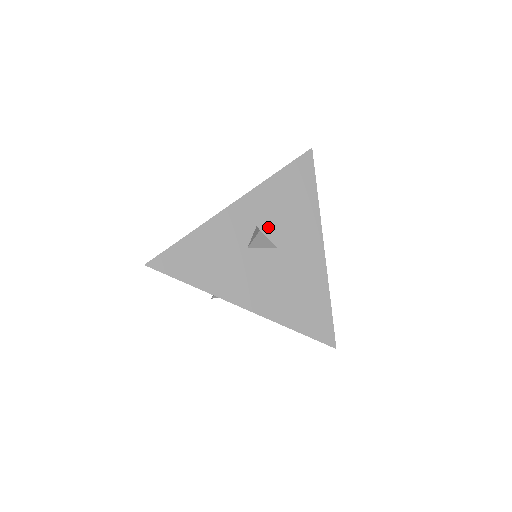
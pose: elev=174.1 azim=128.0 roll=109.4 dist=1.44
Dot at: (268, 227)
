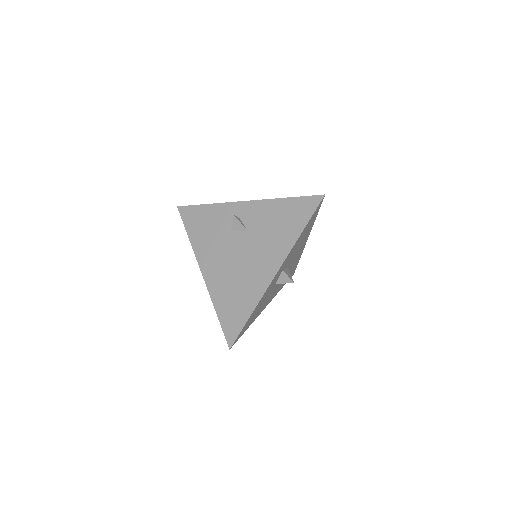
Dot at: occluded
